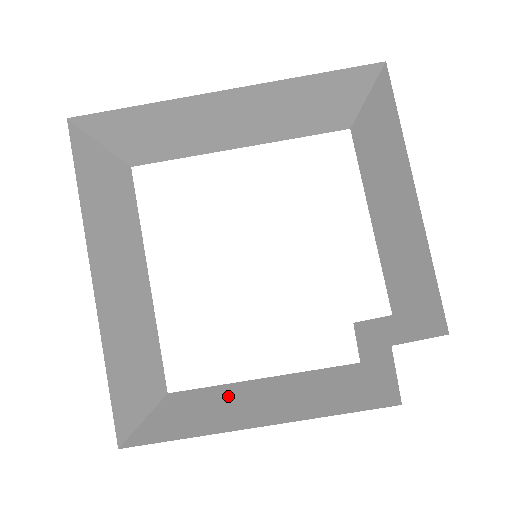
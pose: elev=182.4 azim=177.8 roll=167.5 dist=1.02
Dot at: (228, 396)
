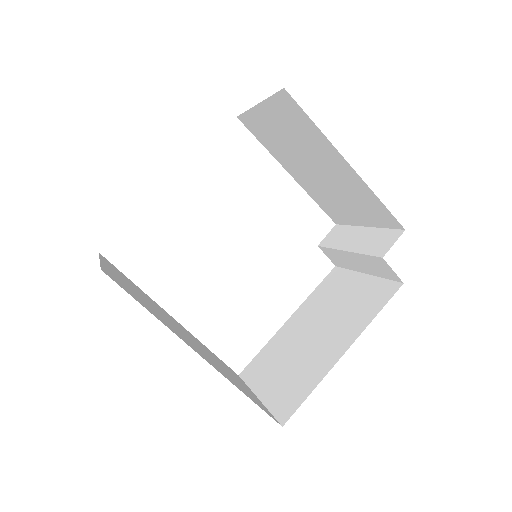
Dot at: (288, 348)
